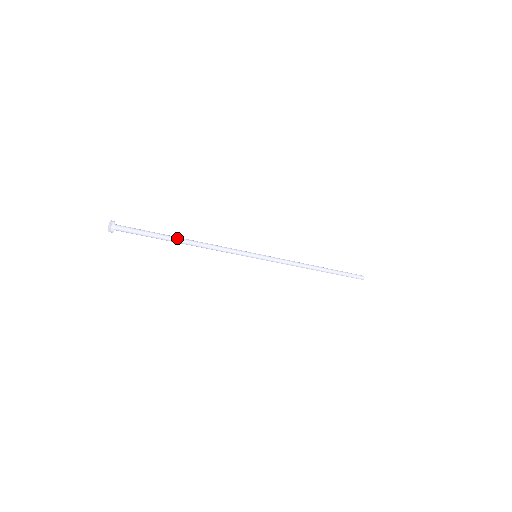
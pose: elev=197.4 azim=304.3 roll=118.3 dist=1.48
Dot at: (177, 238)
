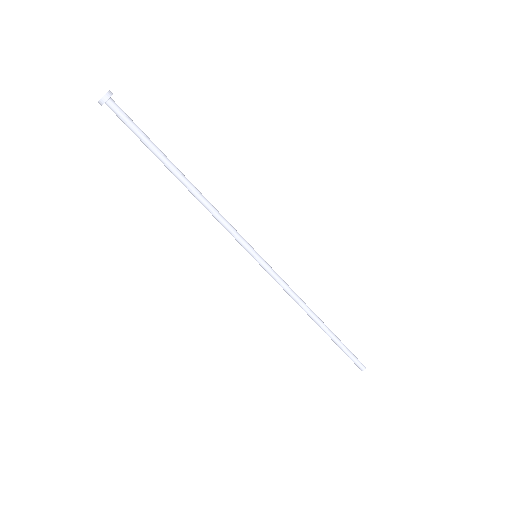
Dot at: (176, 167)
